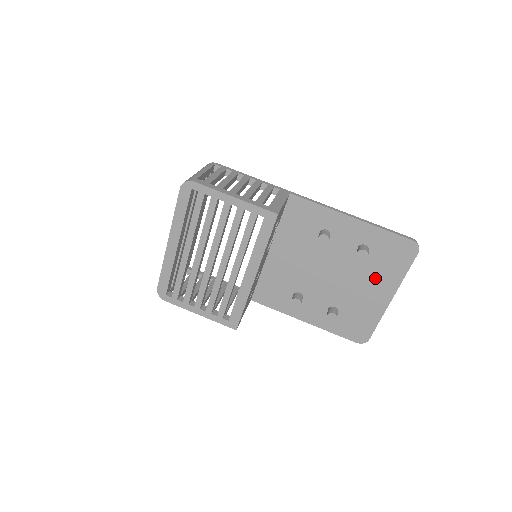
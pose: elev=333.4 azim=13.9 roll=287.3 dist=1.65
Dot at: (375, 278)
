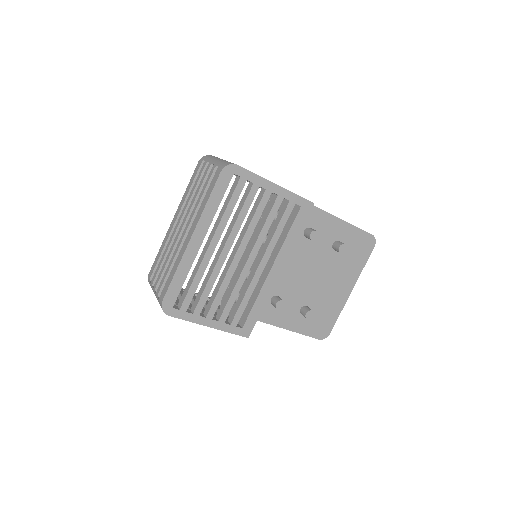
Dot at: (342, 272)
